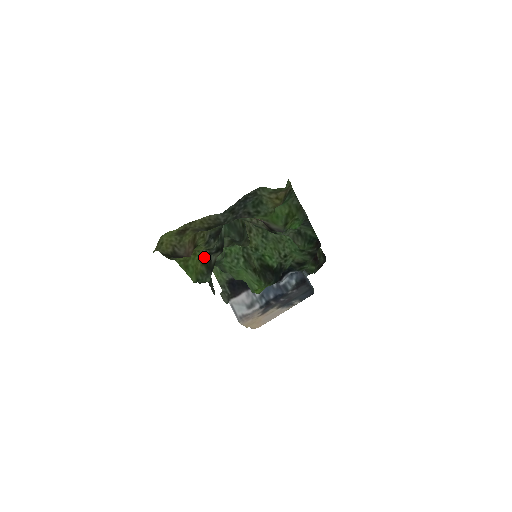
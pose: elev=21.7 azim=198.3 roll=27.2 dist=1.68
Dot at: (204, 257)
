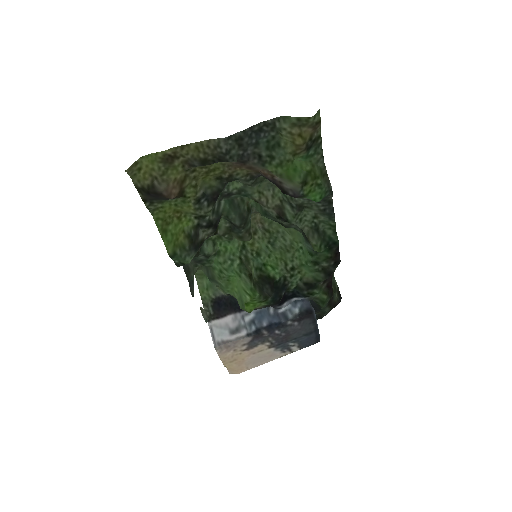
Dot at: (190, 228)
